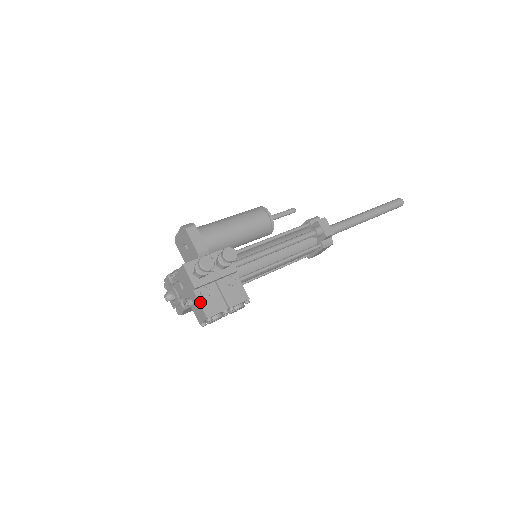
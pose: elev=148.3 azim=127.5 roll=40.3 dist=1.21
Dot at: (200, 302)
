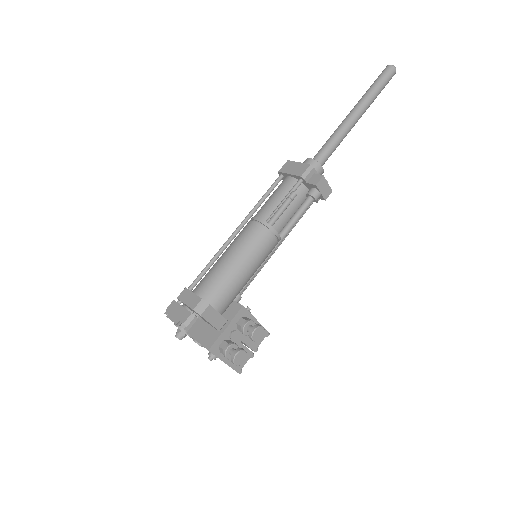
Dot at: (229, 365)
